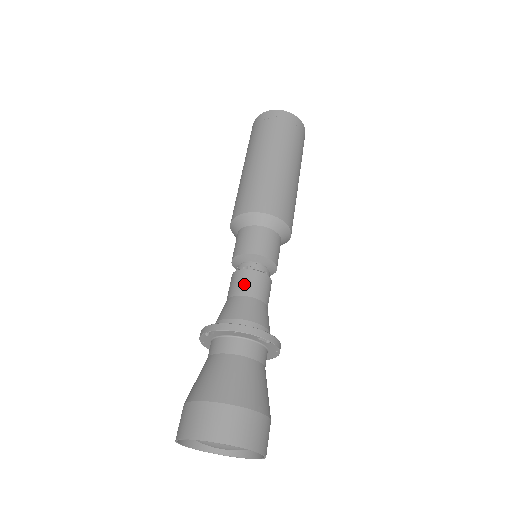
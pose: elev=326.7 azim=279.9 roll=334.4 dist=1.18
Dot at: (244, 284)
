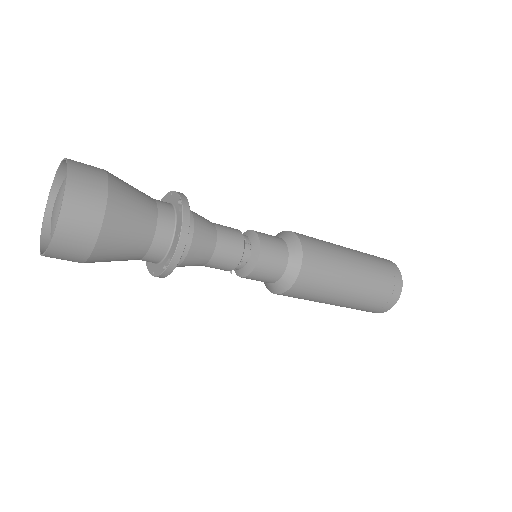
Dot at: occluded
